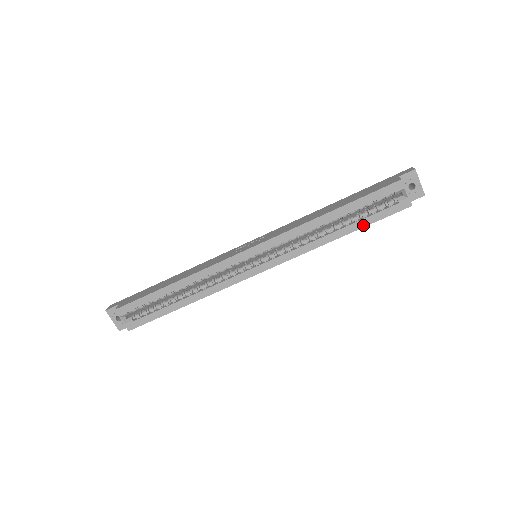
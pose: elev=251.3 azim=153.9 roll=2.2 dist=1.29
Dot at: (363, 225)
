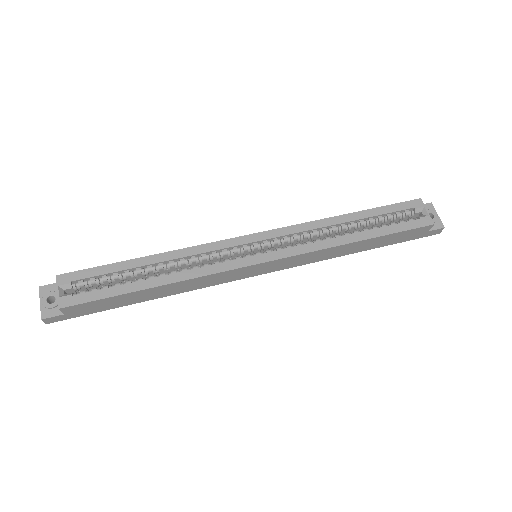
Dot at: (383, 233)
